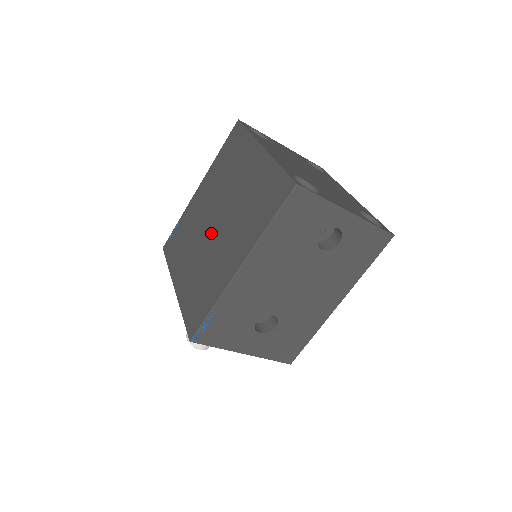
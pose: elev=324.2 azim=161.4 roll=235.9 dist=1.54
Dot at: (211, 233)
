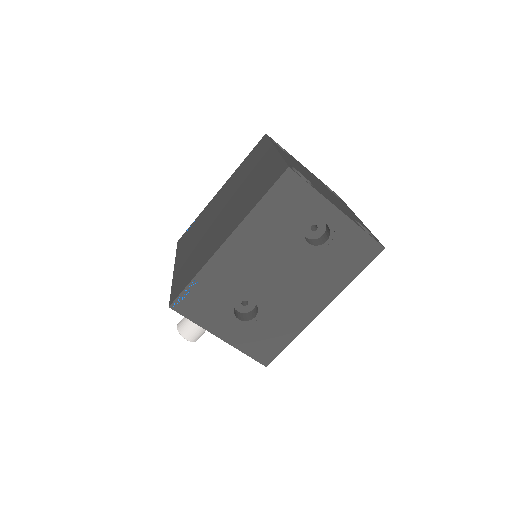
Dot at: (216, 220)
